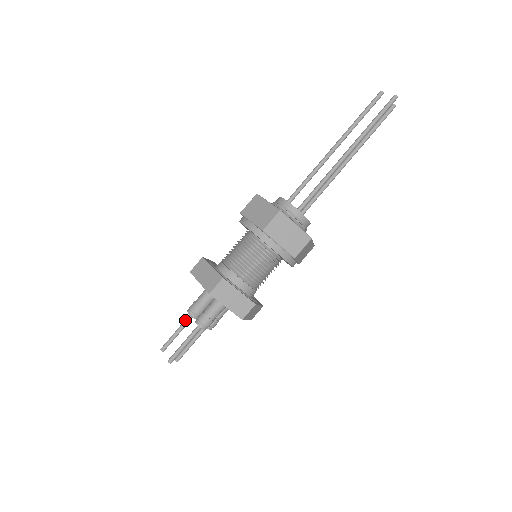
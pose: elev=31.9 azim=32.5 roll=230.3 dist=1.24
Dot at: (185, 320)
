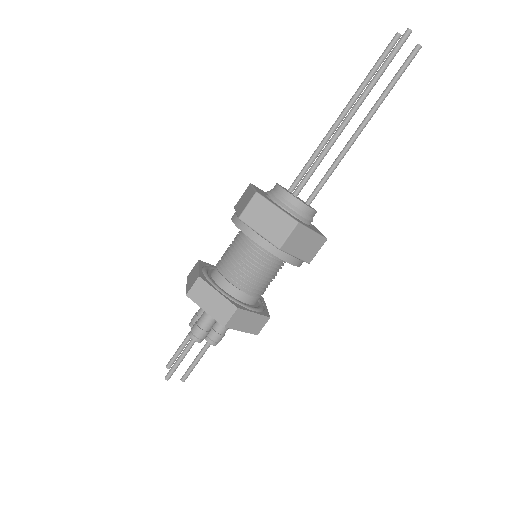
Dot at: (188, 333)
